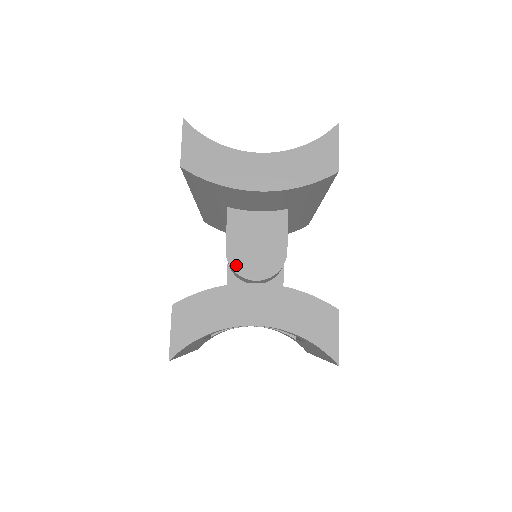
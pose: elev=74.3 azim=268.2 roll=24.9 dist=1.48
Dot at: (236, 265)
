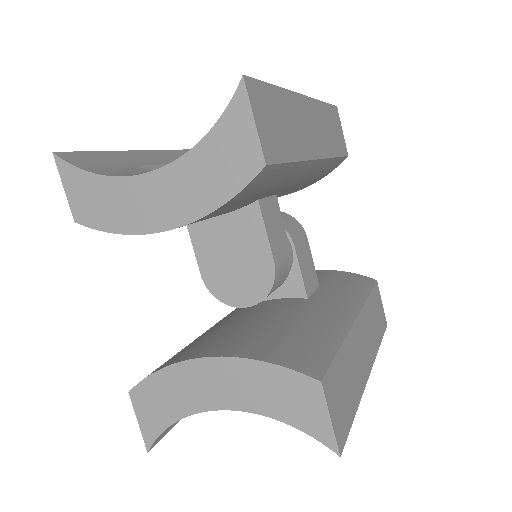
Dot at: (218, 292)
